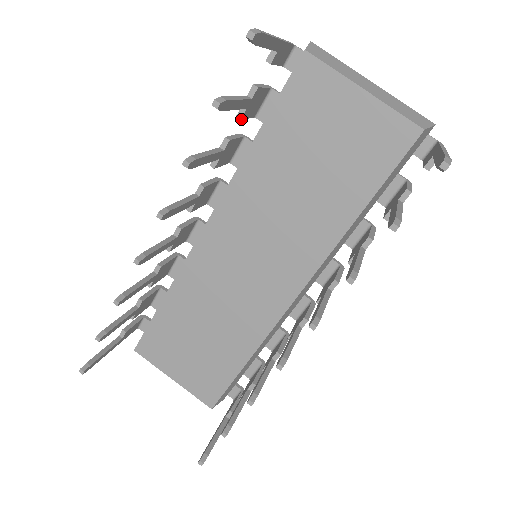
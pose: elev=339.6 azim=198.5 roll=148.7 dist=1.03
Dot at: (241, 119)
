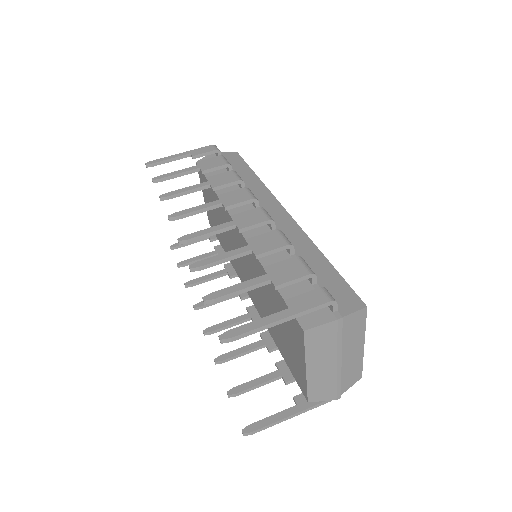
Dot at: (265, 270)
